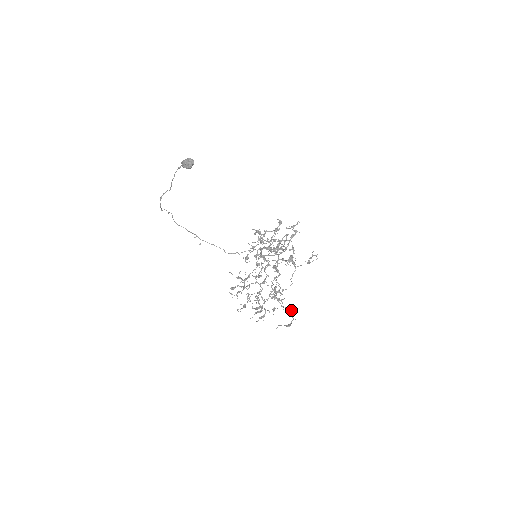
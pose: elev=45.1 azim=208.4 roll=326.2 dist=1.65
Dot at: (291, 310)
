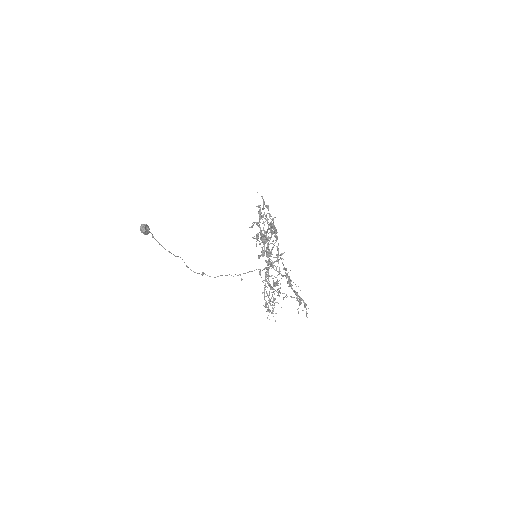
Dot at: (289, 285)
